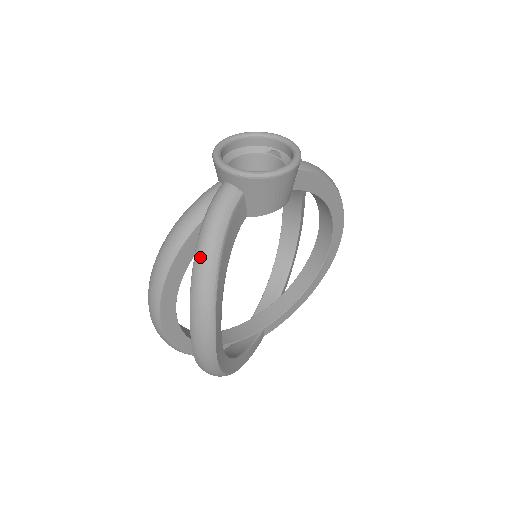
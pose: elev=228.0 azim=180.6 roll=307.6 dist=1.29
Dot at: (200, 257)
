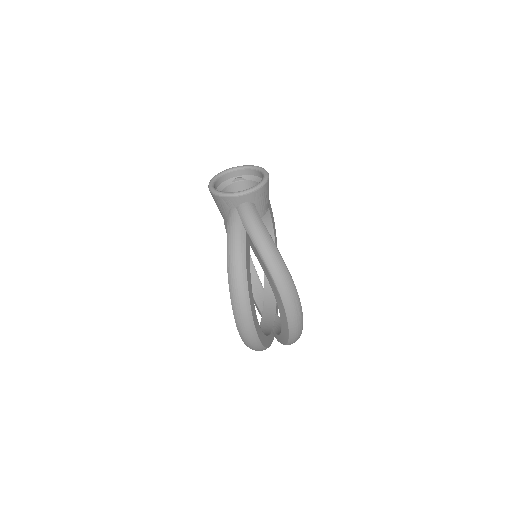
Dot at: (266, 251)
